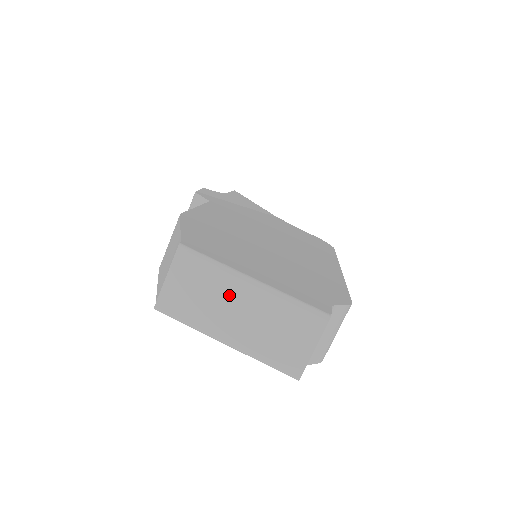
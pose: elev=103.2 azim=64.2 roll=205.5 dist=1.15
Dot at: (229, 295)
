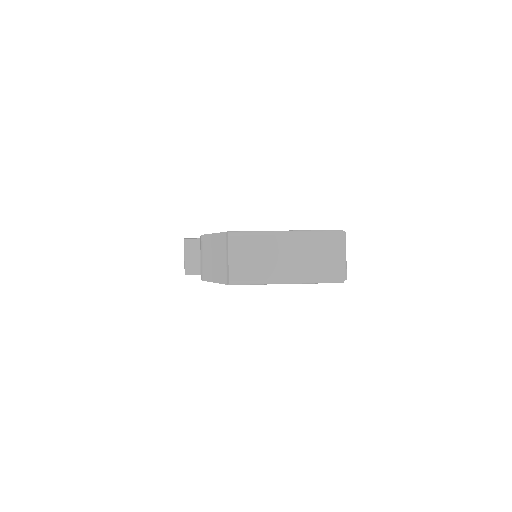
Dot at: (275, 248)
